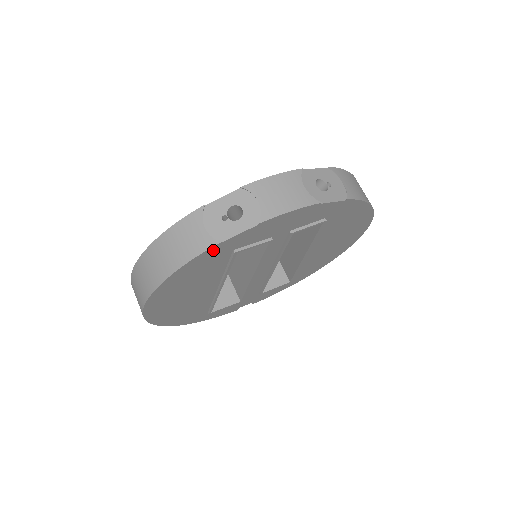
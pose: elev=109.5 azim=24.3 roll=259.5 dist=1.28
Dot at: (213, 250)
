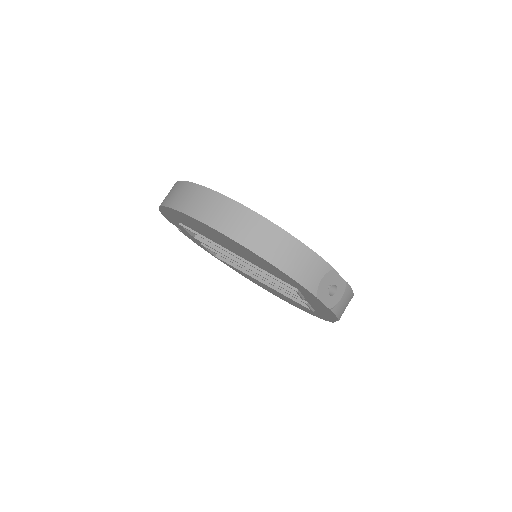
Dot at: (306, 290)
